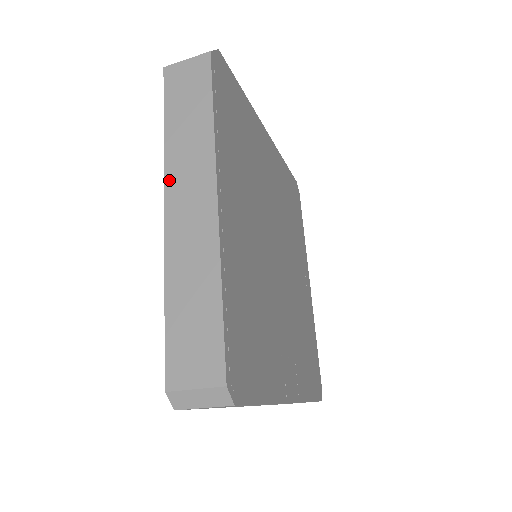
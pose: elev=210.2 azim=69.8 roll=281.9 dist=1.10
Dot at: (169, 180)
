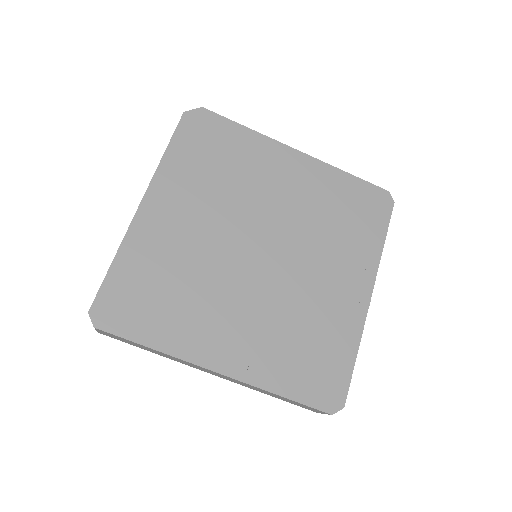
Dot at: occluded
